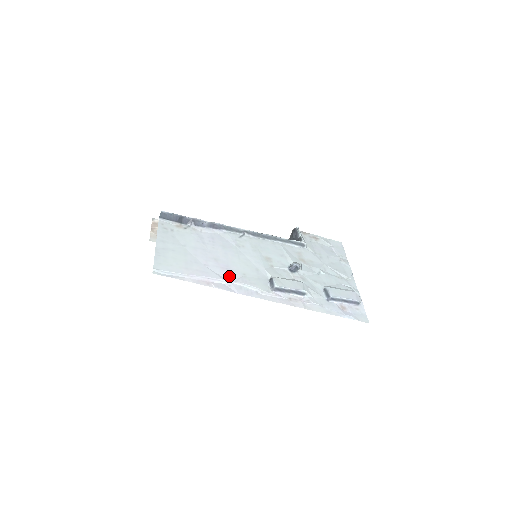
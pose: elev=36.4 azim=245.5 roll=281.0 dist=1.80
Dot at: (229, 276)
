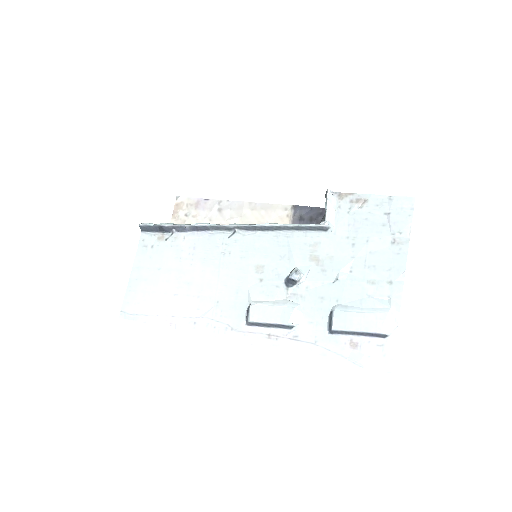
Dot at: (198, 308)
